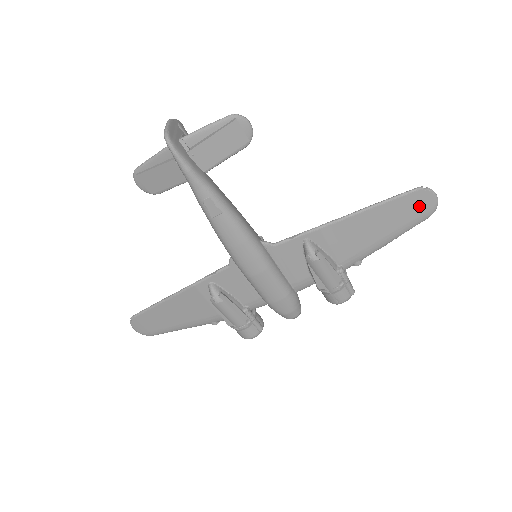
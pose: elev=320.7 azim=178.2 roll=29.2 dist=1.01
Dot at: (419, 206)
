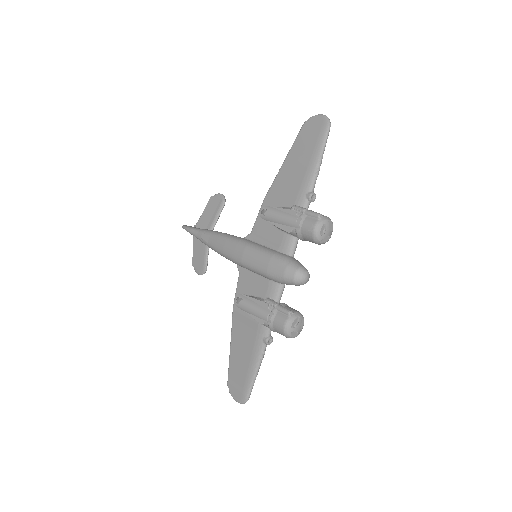
Dot at: (313, 129)
